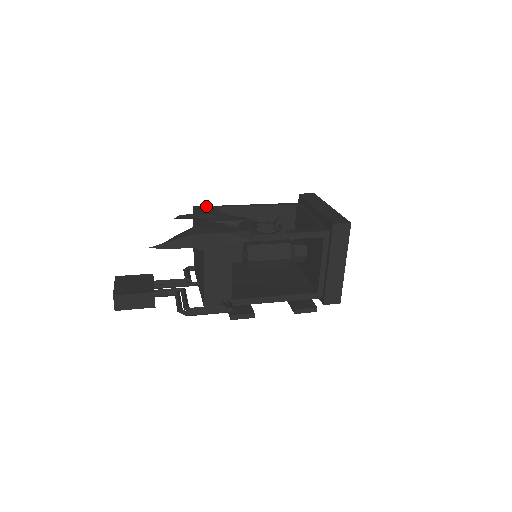
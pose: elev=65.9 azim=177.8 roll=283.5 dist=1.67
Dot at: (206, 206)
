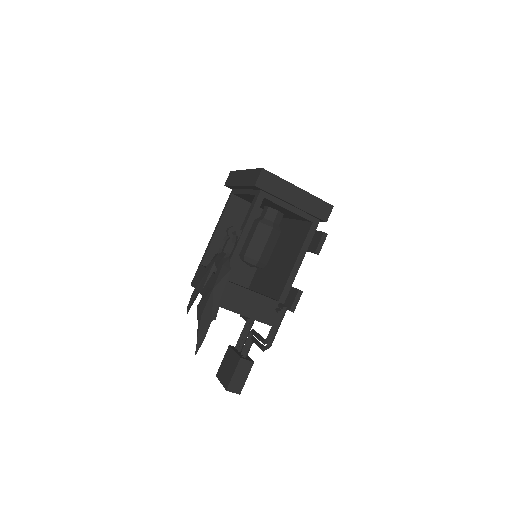
Dot at: (195, 273)
